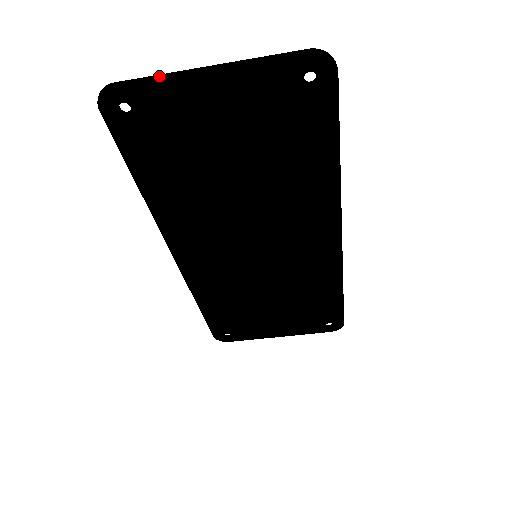
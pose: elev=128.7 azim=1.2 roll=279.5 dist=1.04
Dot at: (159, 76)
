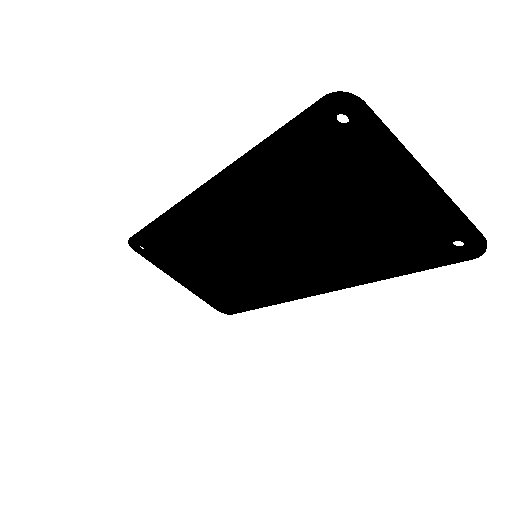
Dot at: (397, 141)
